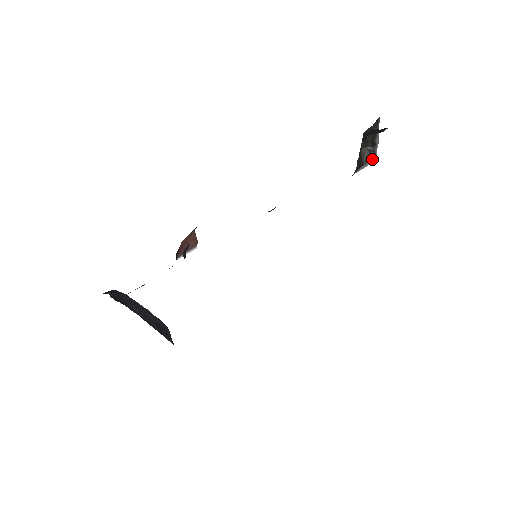
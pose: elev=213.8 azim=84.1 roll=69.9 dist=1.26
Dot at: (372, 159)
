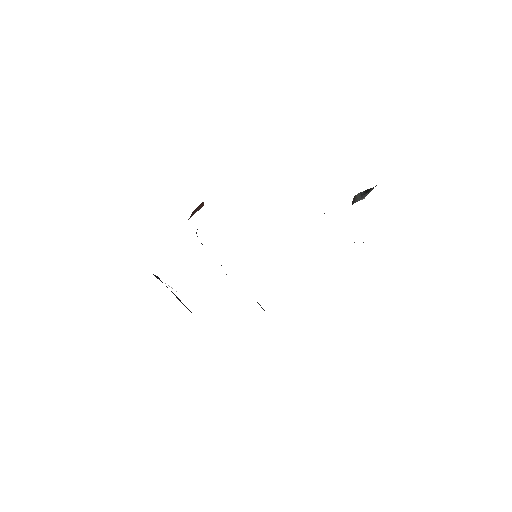
Dot at: (361, 199)
